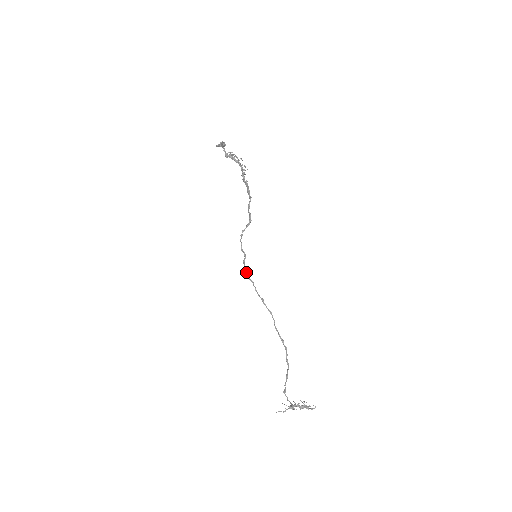
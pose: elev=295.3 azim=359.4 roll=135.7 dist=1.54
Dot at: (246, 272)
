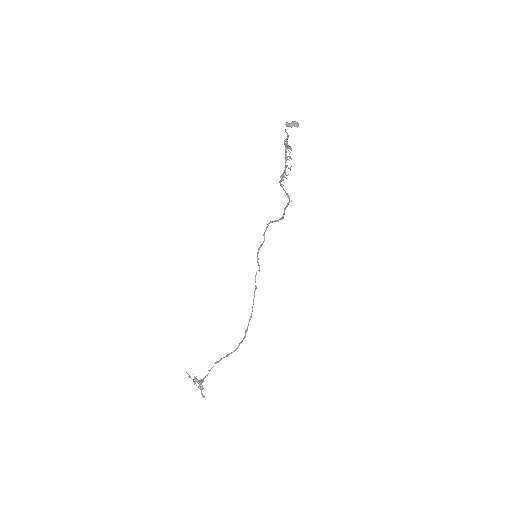
Dot at: (257, 256)
